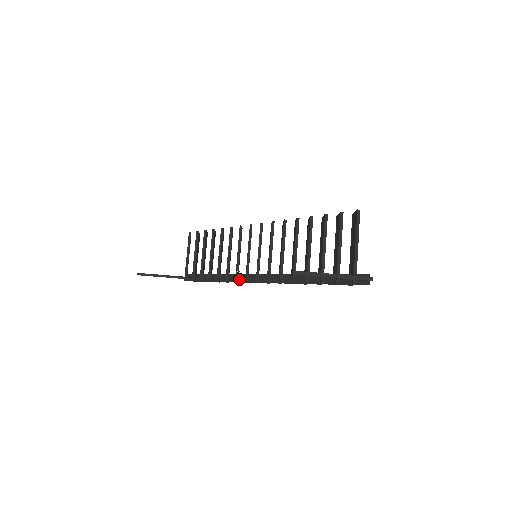
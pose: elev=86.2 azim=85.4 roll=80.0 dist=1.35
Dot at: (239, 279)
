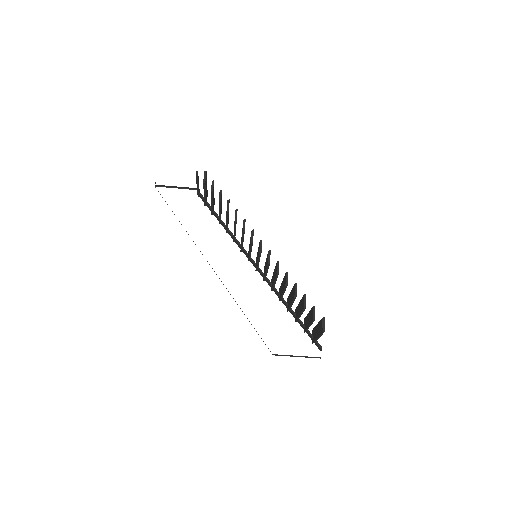
Dot at: (243, 252)
